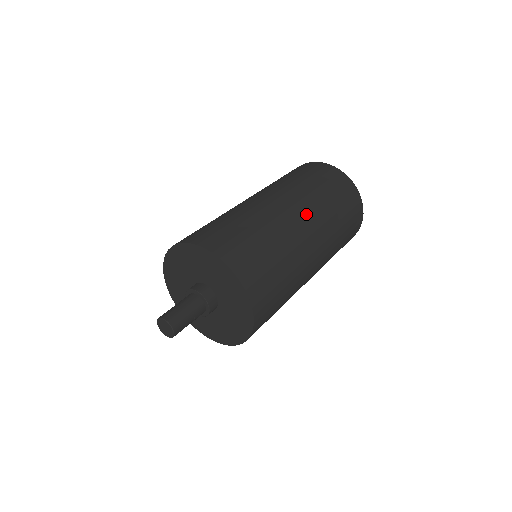
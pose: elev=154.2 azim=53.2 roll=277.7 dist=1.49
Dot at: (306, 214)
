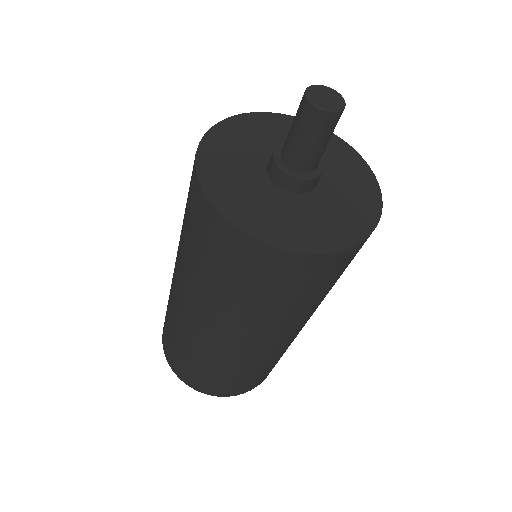
Dot at: occluded
